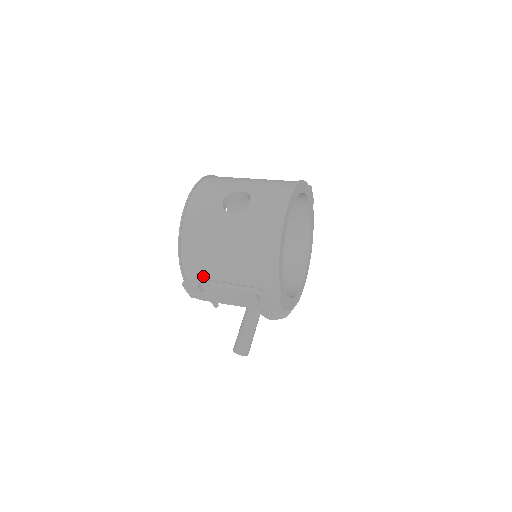
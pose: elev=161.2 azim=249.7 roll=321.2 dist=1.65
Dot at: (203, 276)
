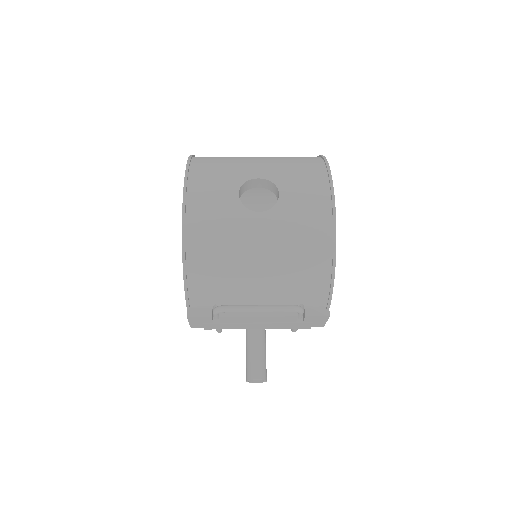
Dot at: (219, 301)
